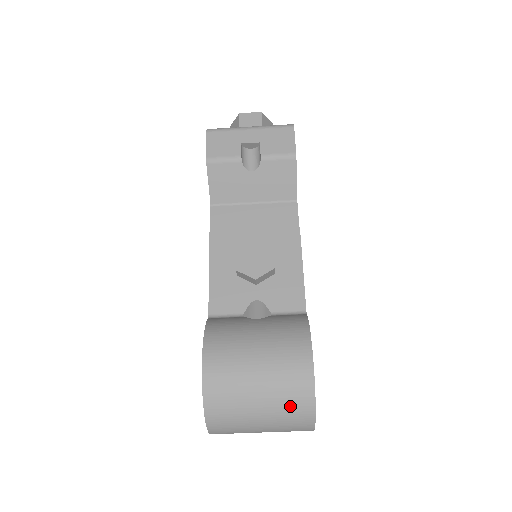
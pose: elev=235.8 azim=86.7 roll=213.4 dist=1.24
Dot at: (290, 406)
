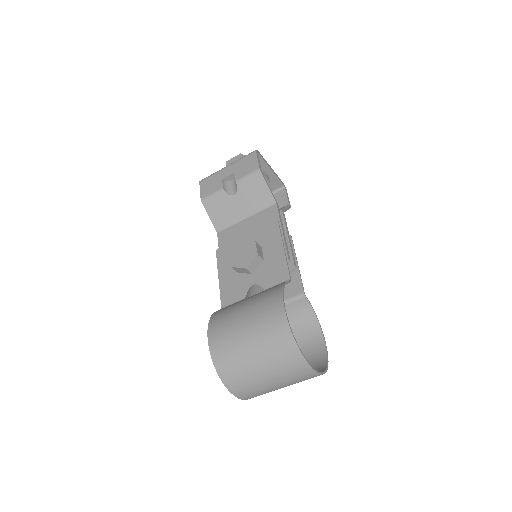
Dot at: (277, 349)
